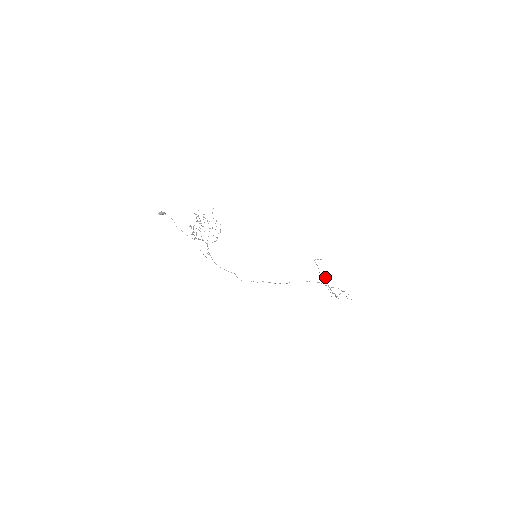
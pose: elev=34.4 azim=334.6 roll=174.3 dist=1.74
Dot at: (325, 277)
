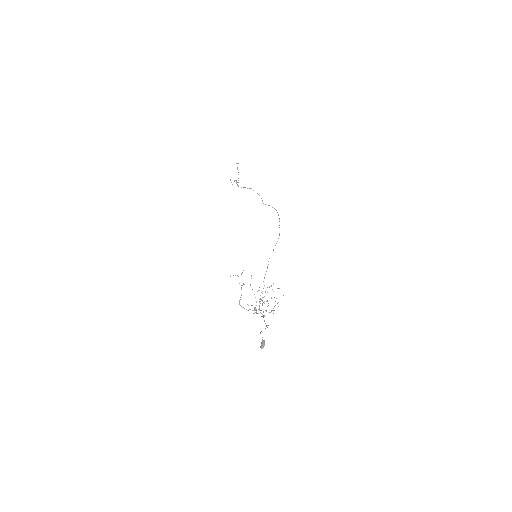
Dot at: occluded
